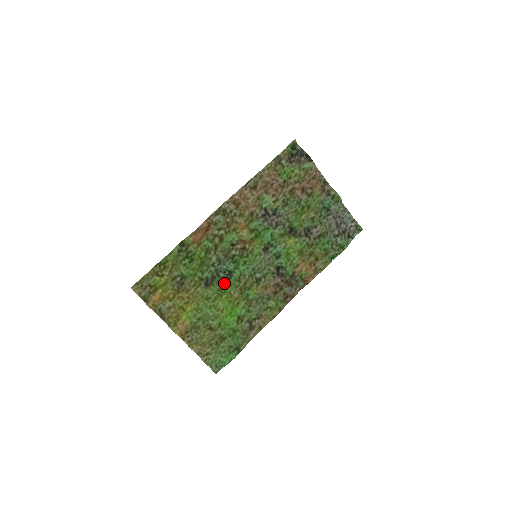
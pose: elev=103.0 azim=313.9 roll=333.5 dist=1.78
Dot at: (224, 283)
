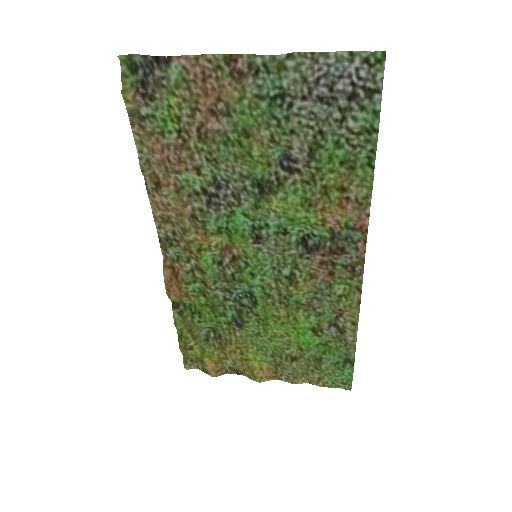
Dot at: (256, 310)
